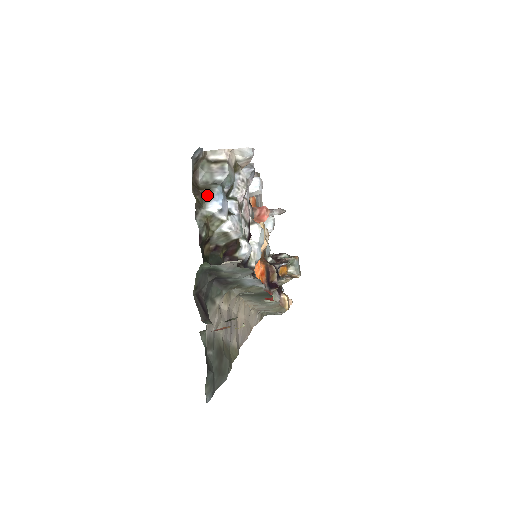
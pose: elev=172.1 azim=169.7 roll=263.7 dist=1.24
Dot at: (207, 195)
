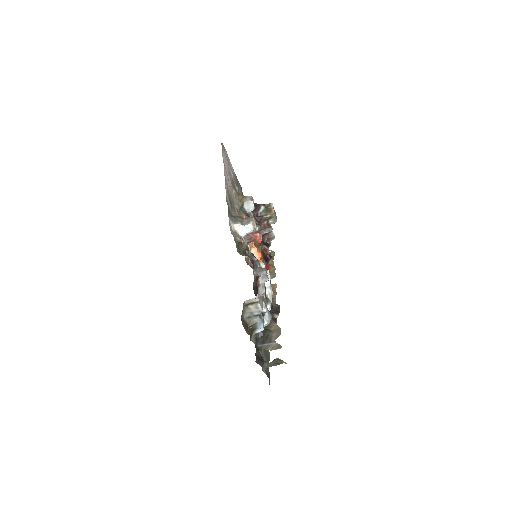
Dot at: (254, 327)
